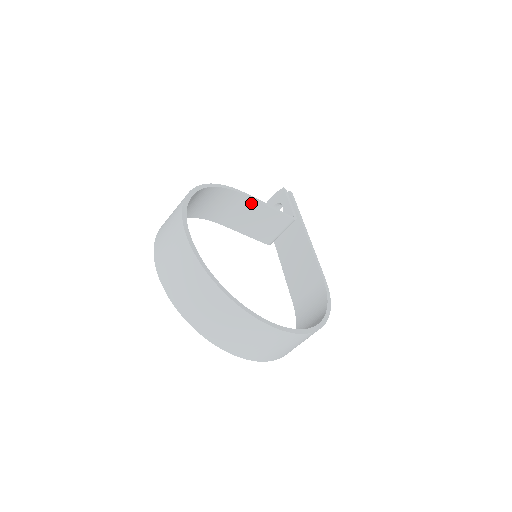
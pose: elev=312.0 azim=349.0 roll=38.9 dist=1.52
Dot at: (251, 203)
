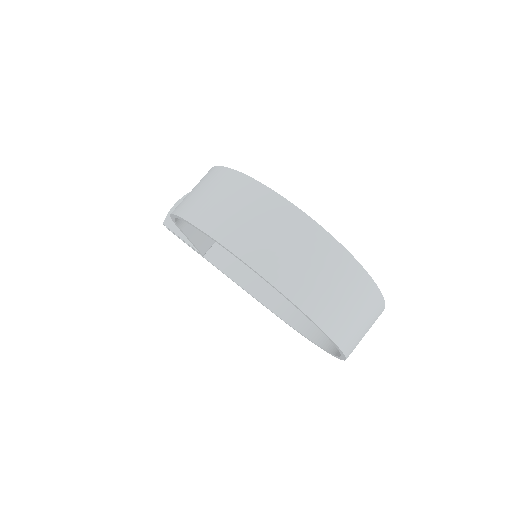
Dot at: occluded
